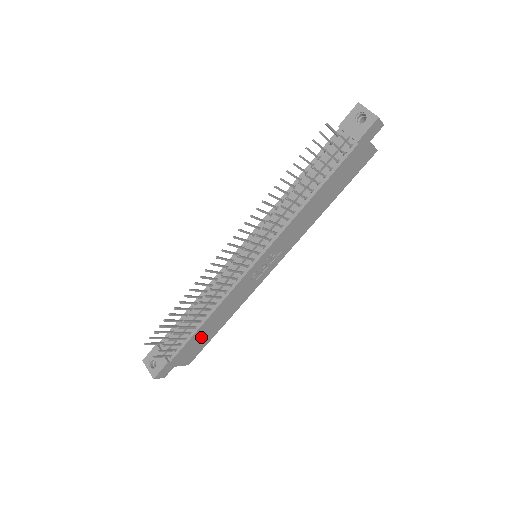
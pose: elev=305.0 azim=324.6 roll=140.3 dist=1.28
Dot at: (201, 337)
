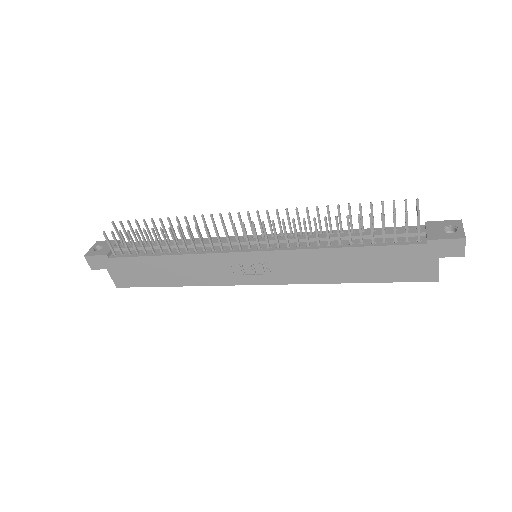
Dot at: (149, 270)
